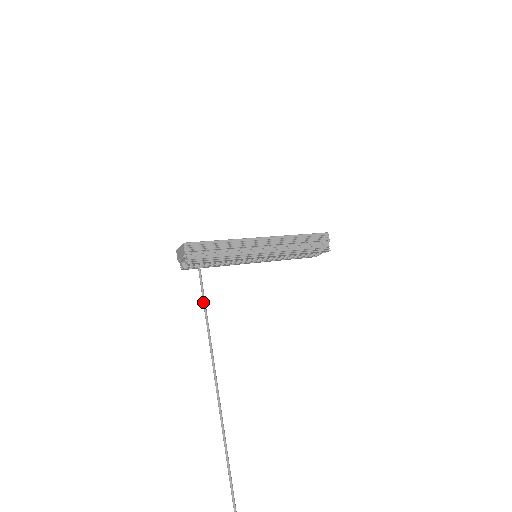
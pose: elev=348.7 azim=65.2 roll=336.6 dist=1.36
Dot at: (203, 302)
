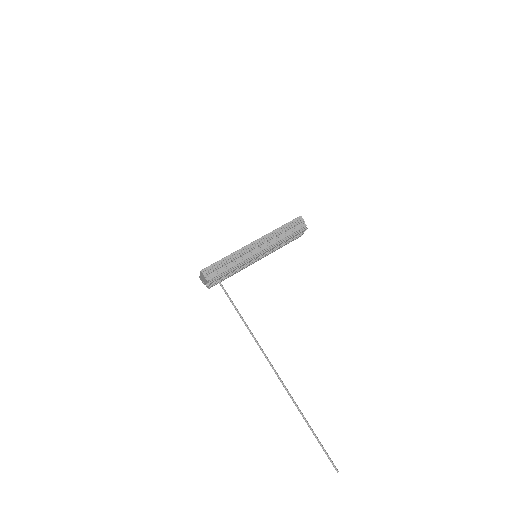
Dot at: (232, 304)
